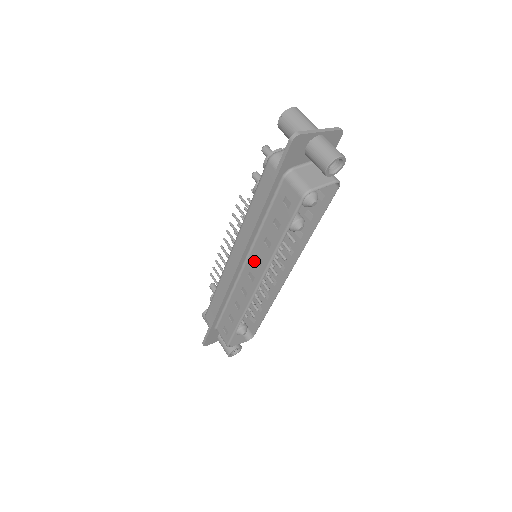
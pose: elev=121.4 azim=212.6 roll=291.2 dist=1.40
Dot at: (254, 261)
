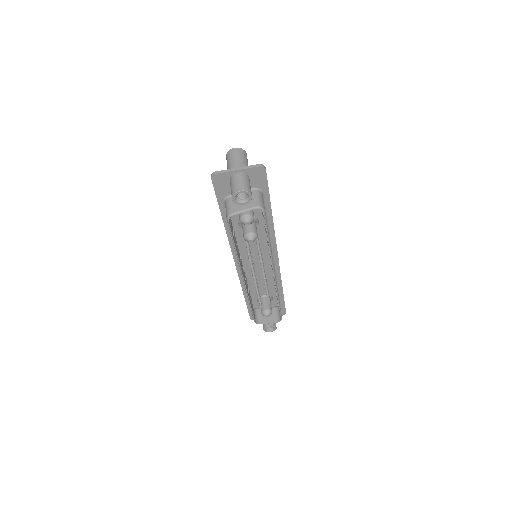
Dot at: occluded
